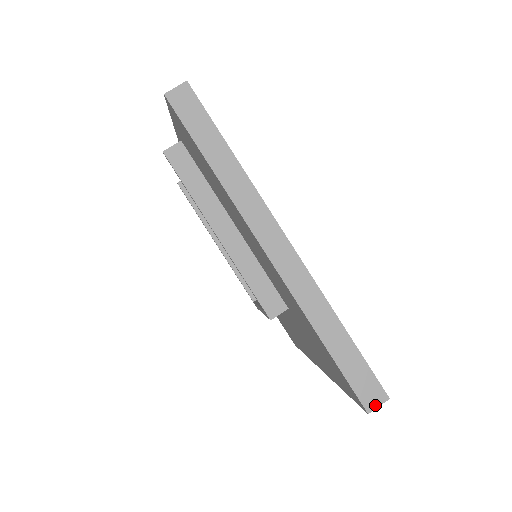
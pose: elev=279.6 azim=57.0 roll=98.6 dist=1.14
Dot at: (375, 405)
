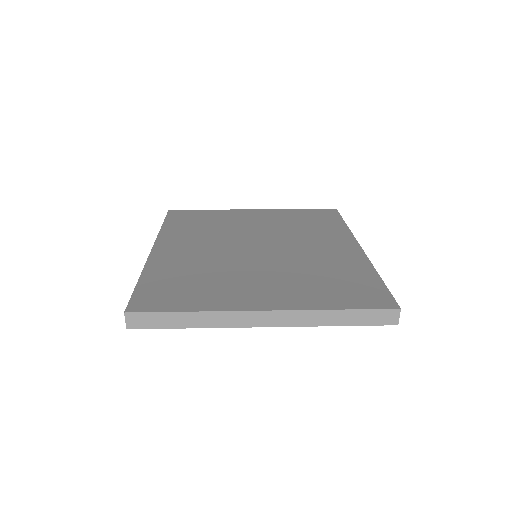
Dot at: (397, 319)
